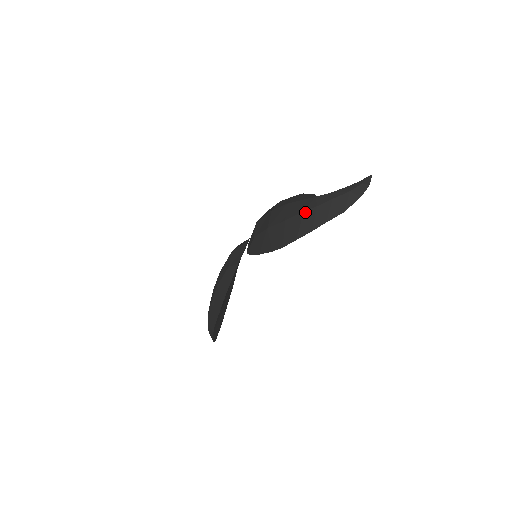
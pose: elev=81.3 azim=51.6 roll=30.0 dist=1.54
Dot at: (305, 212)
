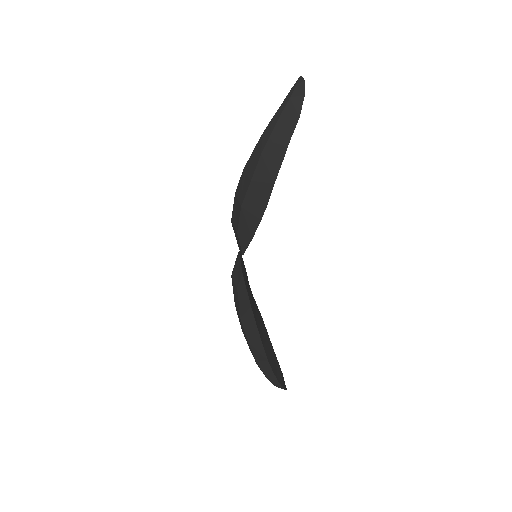
Dot at: (263, 153)
